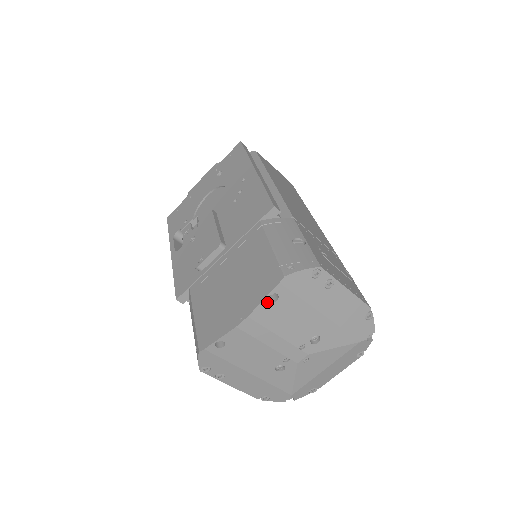
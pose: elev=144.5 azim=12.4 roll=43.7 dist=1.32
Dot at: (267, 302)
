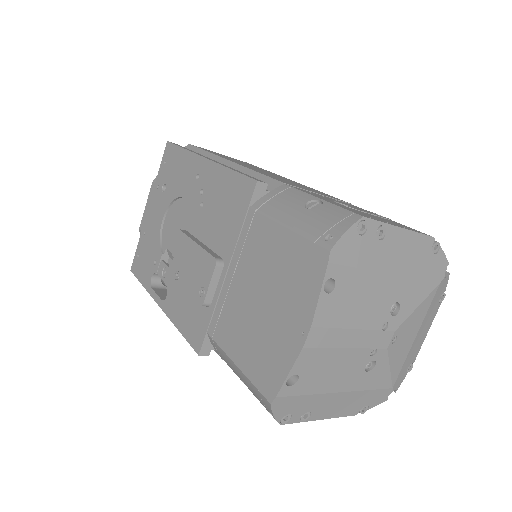
Dot at: (325, 295)
